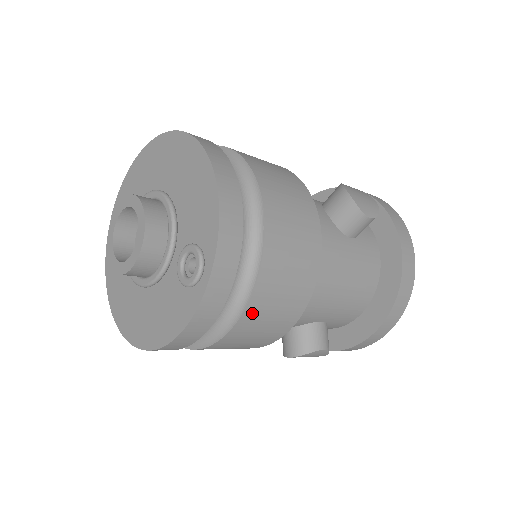
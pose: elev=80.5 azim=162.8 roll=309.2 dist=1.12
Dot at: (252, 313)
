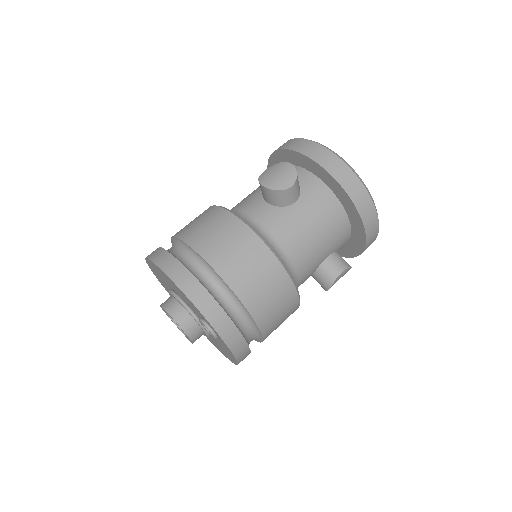
Dot at: (261, 318)
